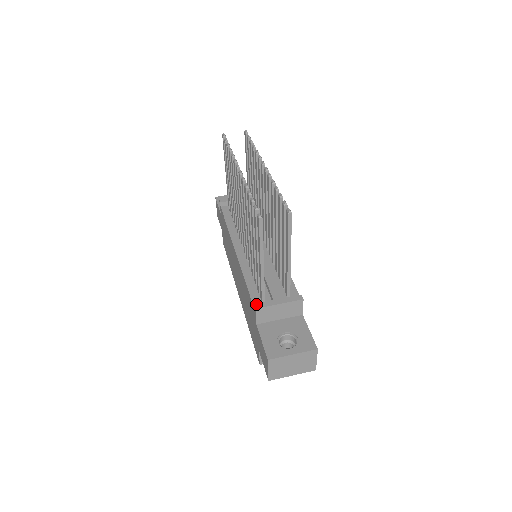
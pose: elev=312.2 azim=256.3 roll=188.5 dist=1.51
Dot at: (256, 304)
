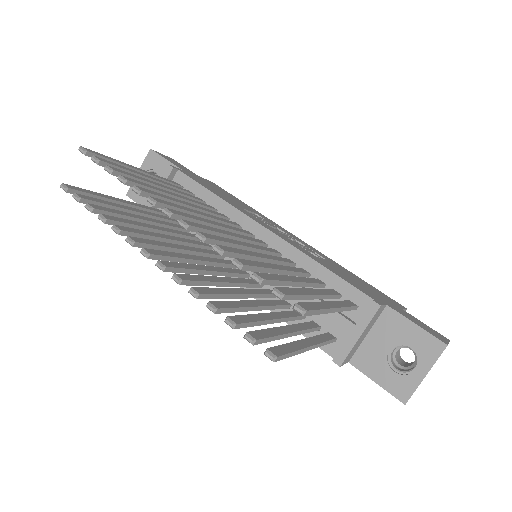
Dot at: (334, 359)
